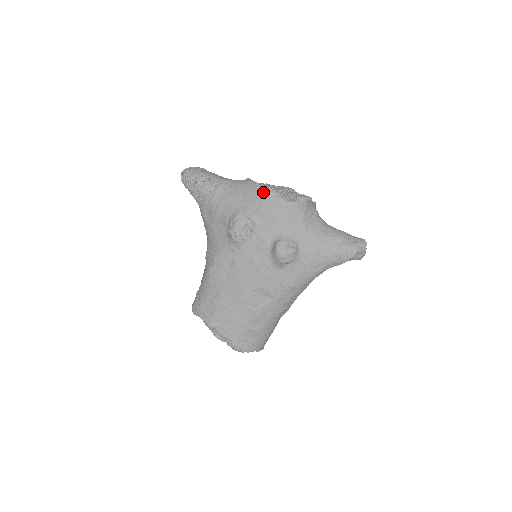
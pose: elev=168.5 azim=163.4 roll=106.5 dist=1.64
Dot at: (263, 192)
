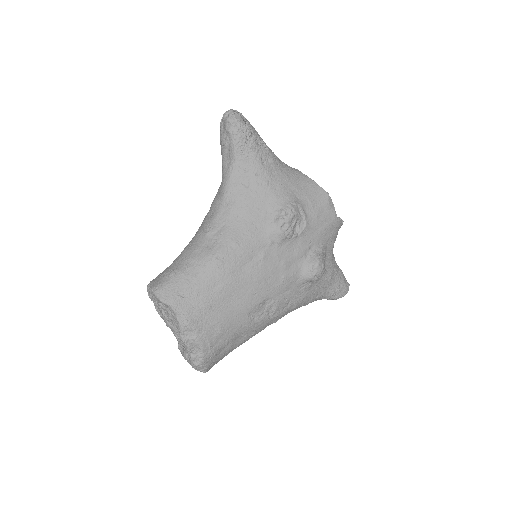
Dot at: (323, 196)
